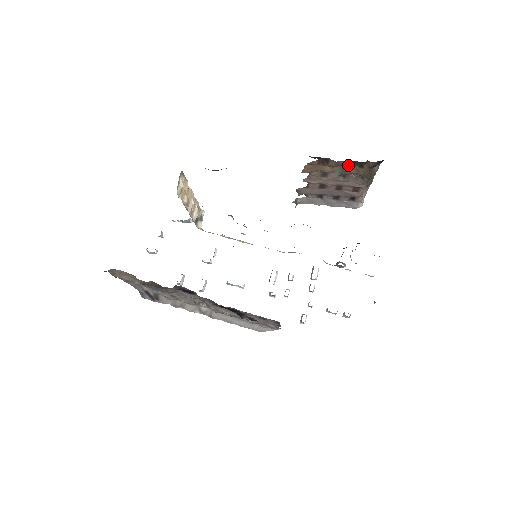
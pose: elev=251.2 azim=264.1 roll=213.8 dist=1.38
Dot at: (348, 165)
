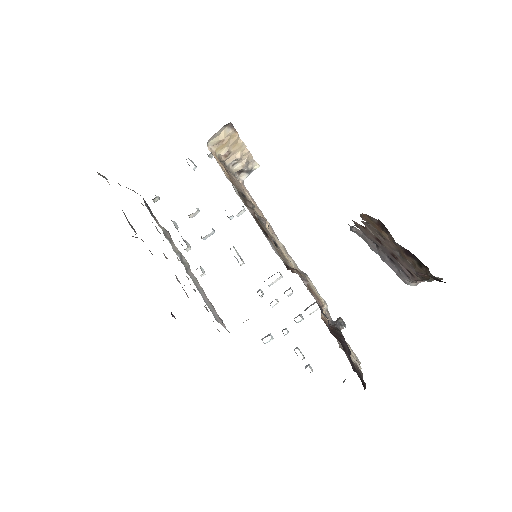
Dot at: (407, 252)
